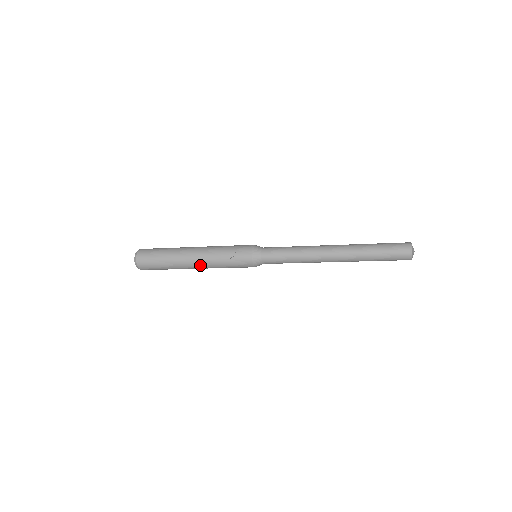
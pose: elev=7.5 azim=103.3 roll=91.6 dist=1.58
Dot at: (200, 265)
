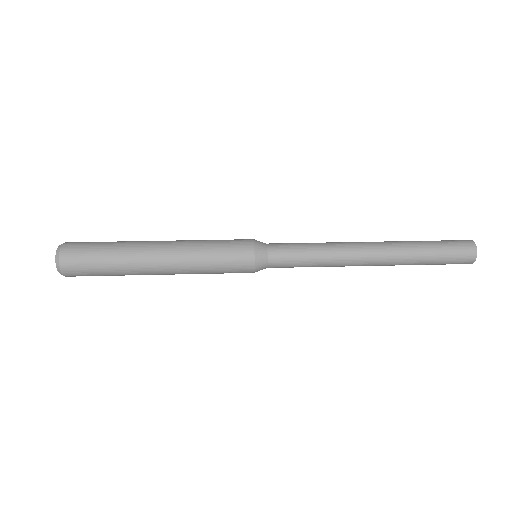
Dot at: occluded
